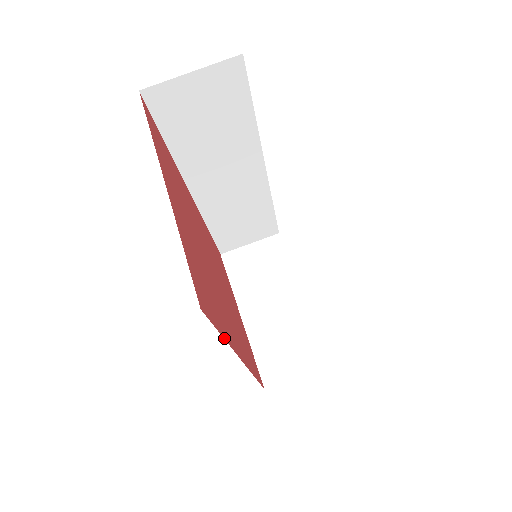
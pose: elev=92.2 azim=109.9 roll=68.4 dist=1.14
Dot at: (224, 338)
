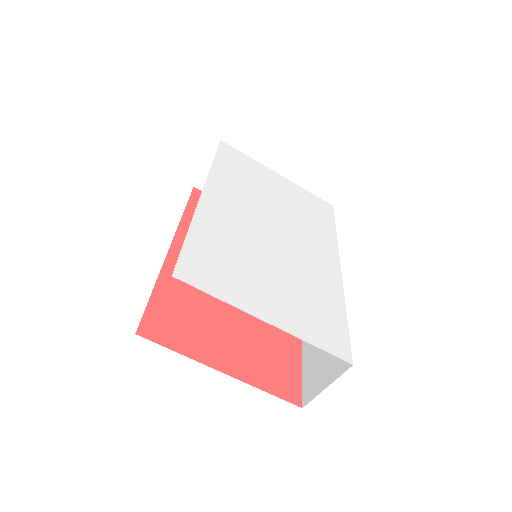
Dot at: (301, 358)
